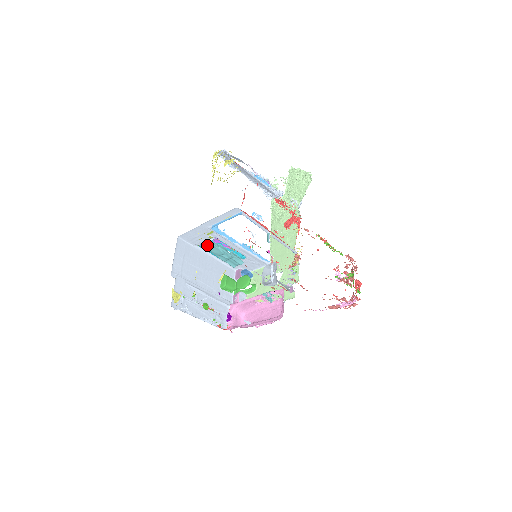
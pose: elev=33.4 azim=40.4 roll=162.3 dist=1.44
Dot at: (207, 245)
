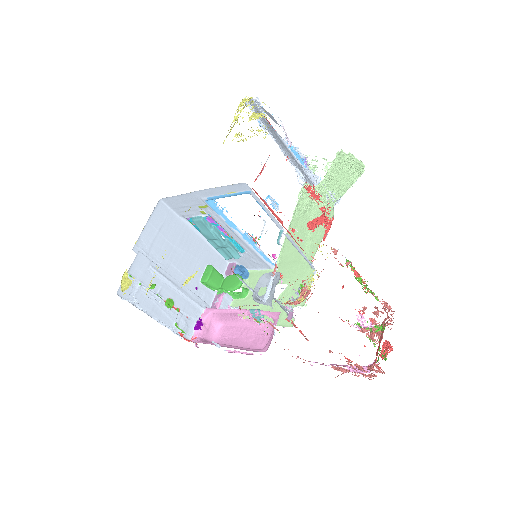
Dot at: (196, 221)
